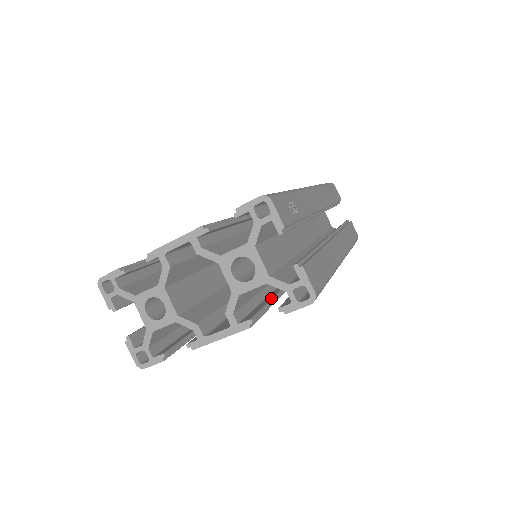
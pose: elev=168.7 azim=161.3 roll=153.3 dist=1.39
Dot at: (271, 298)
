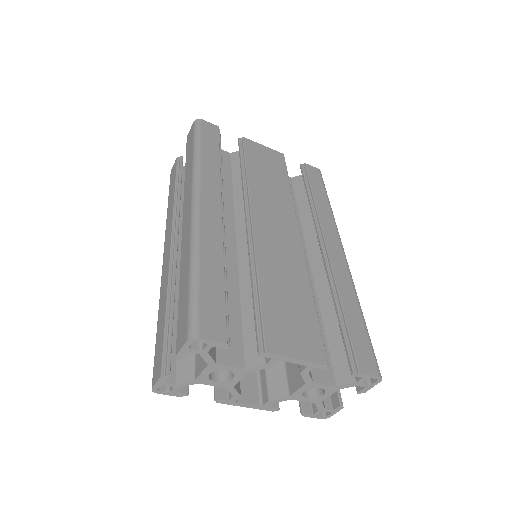
Dot at: occluded
